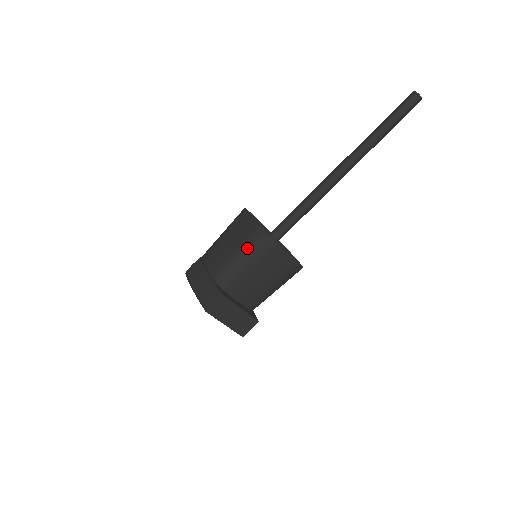
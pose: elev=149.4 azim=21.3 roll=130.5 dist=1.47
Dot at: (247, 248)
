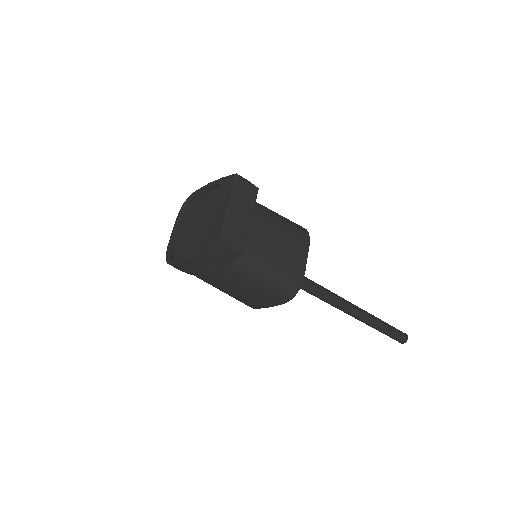
Dot at: occluded
